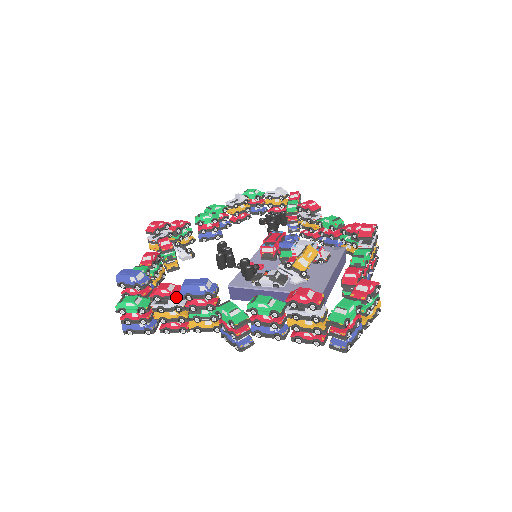
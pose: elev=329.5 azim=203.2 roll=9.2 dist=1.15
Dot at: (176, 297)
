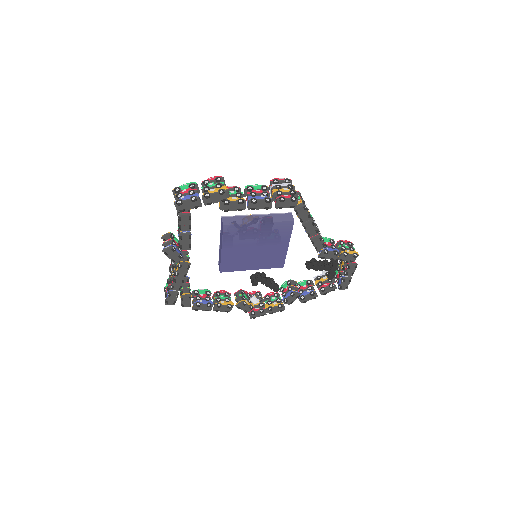
Dot at: occluded
